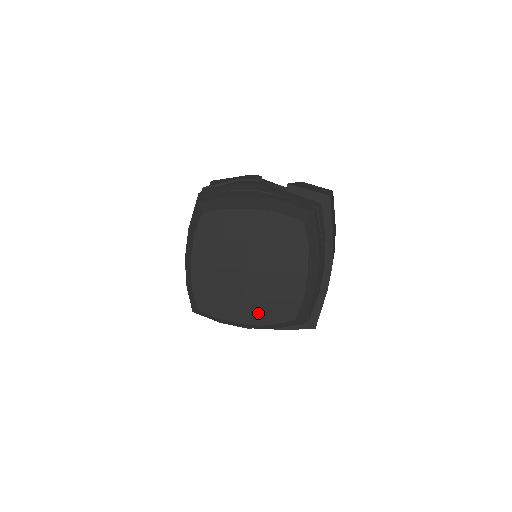
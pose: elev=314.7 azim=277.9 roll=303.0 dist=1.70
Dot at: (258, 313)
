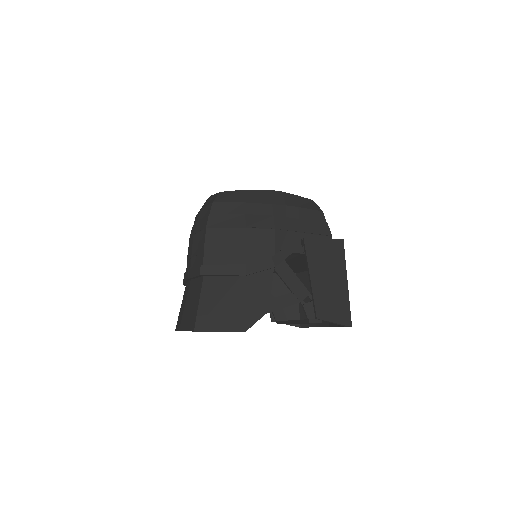
Dot at: occluded
